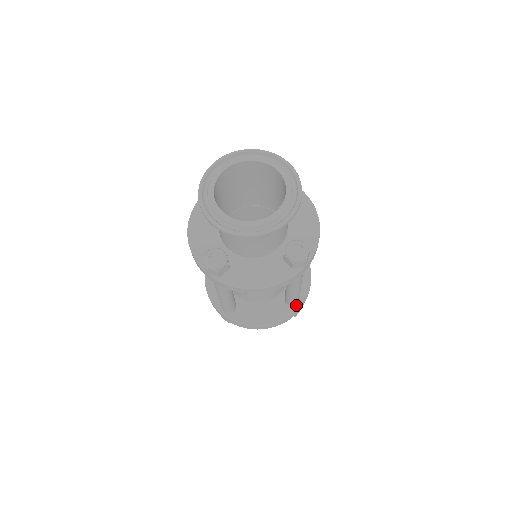
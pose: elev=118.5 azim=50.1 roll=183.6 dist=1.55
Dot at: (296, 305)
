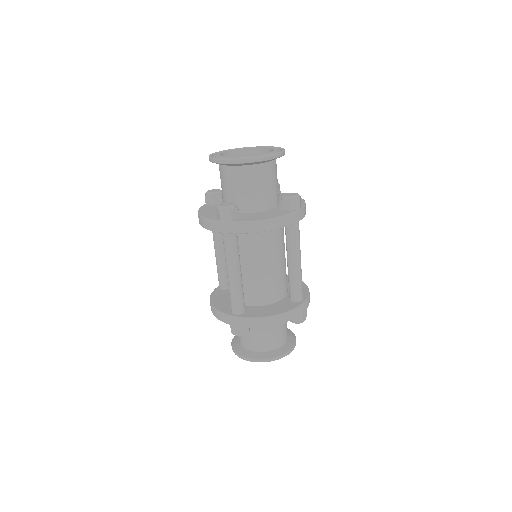
Dot at: (301, 300)
